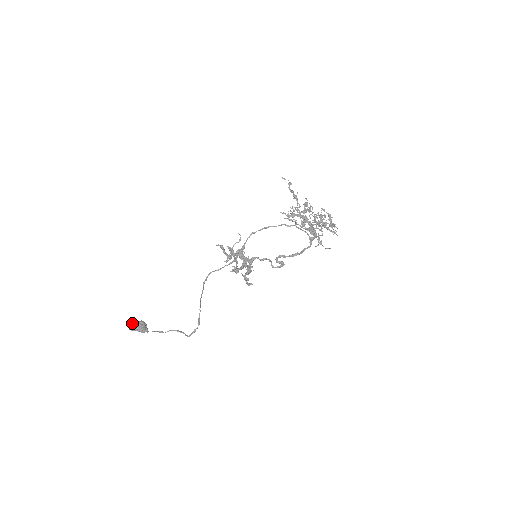
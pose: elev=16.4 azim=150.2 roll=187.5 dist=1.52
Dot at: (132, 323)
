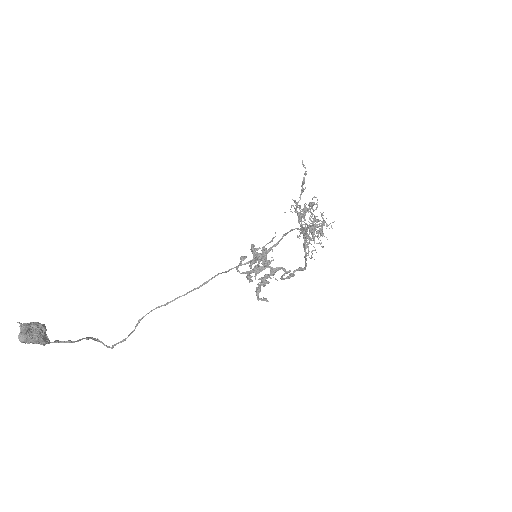
Dot at: (26, 329)
